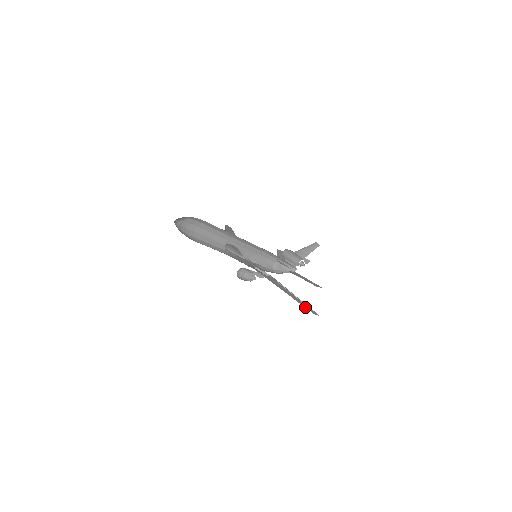
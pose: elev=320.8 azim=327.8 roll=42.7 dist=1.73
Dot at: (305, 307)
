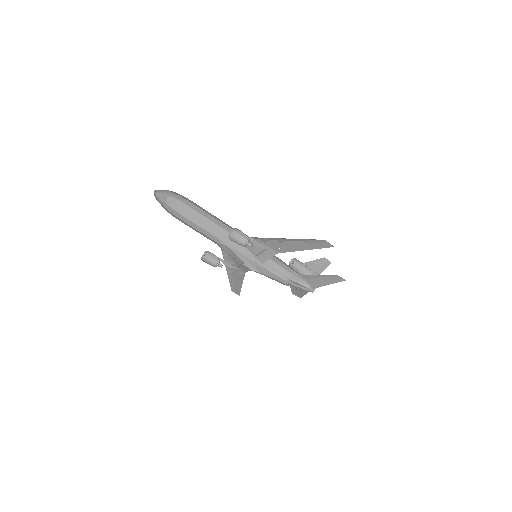
Dot at: (312, 241)
